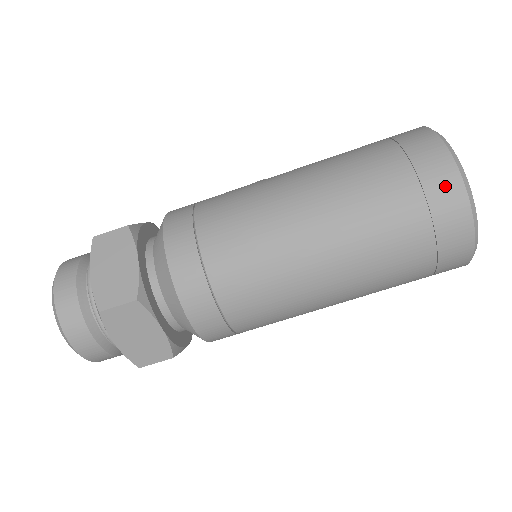
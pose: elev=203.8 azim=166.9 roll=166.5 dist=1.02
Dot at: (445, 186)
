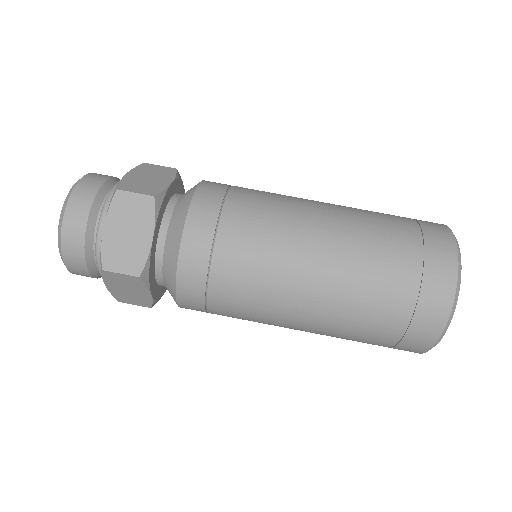
Dot at: (442, 244)
